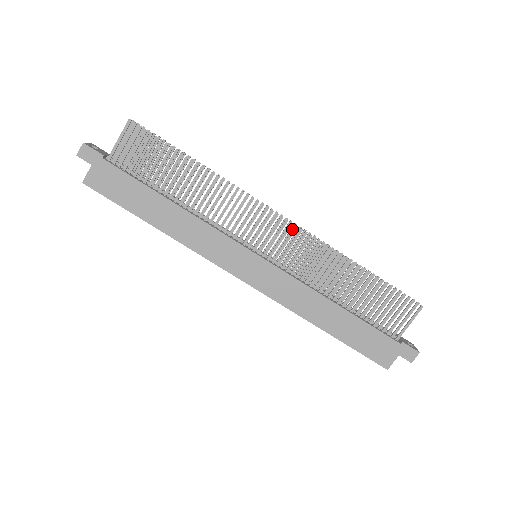
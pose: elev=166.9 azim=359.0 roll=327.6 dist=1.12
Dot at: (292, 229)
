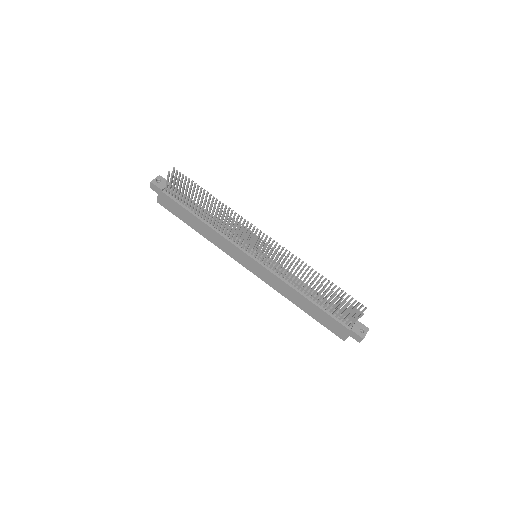
Dot at: (275, 245)
